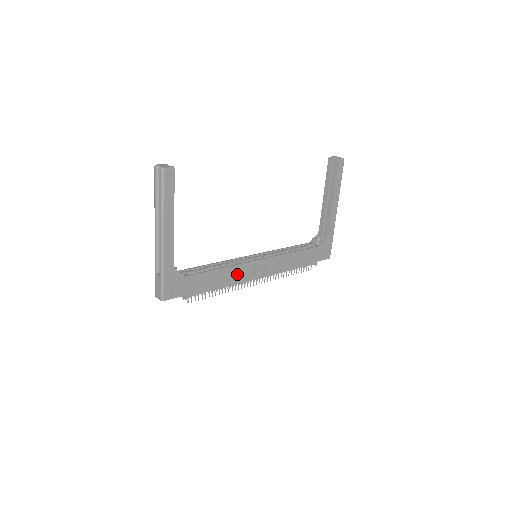
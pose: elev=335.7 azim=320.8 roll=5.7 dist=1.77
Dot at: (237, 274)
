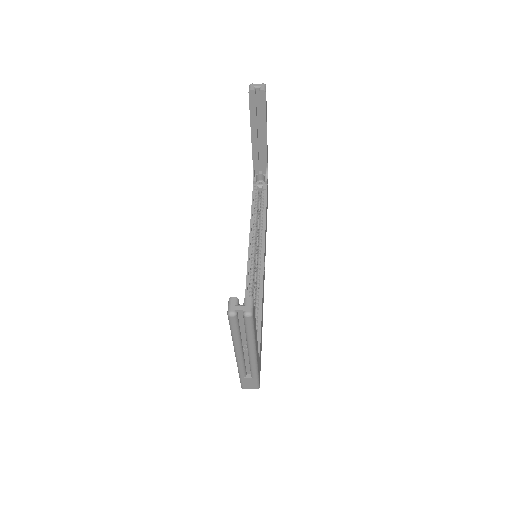
Dot at: (263, 291)
